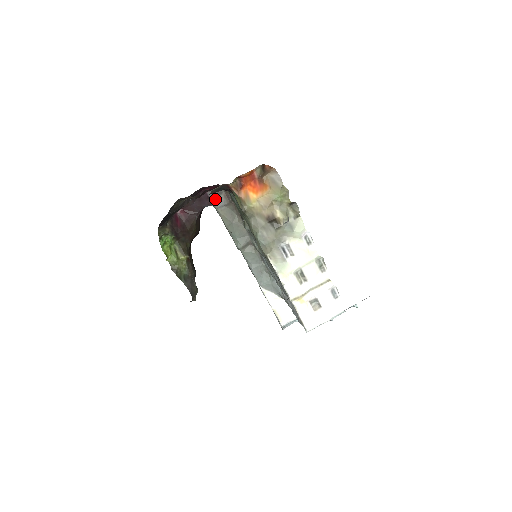
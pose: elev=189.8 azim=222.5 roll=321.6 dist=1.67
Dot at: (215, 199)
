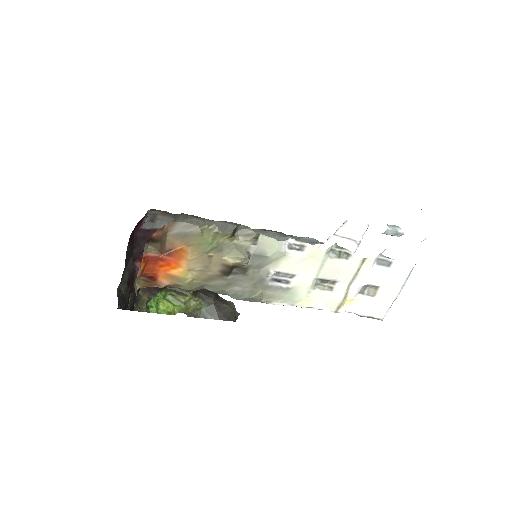
Dot at: (157, 226)
